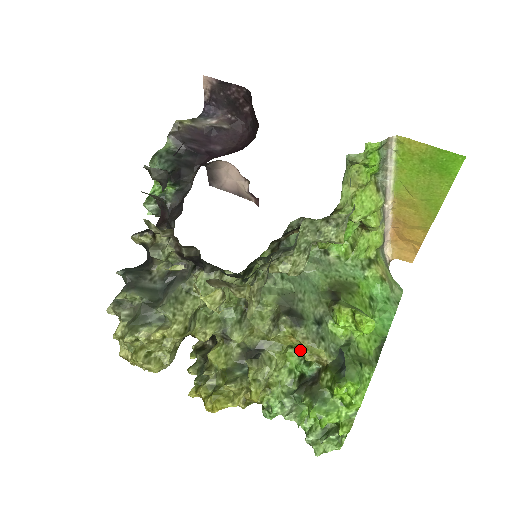
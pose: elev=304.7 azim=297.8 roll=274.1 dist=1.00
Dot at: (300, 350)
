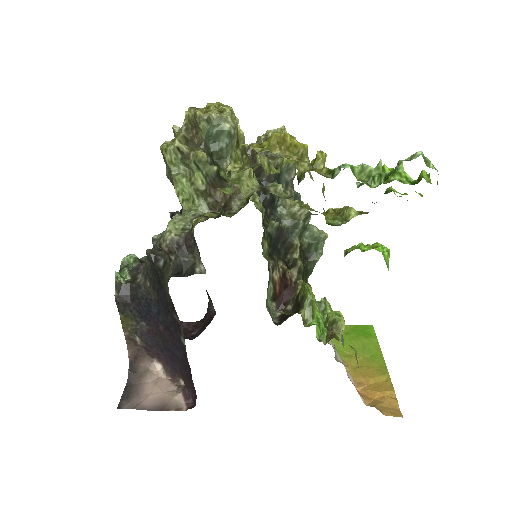
Dot at: occluded
